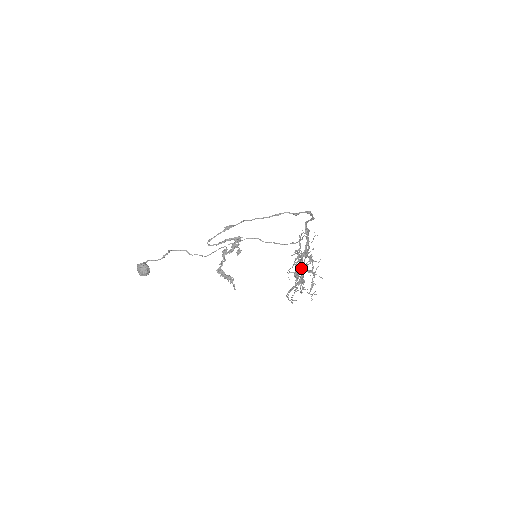
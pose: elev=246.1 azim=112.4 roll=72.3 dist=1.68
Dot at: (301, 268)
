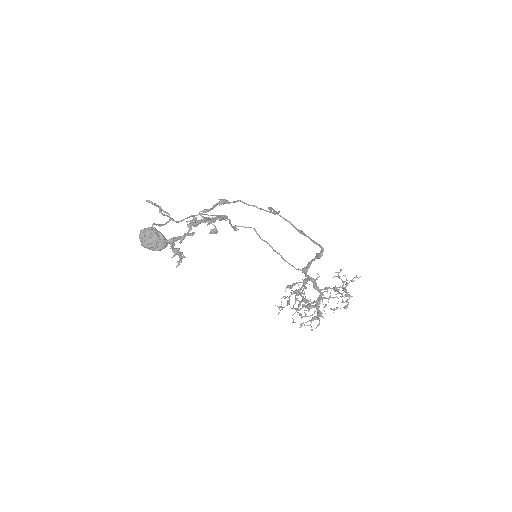
Dot at: (322, 298)
